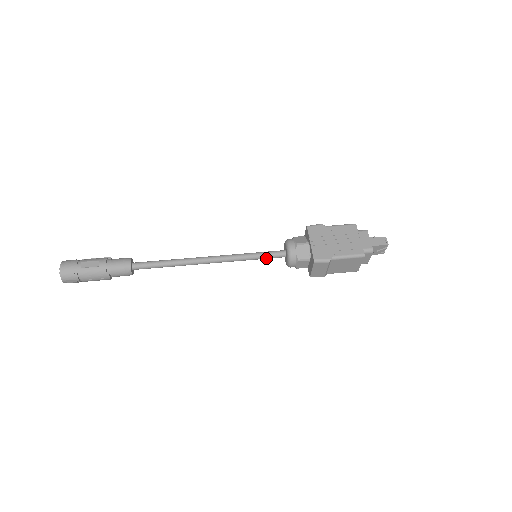
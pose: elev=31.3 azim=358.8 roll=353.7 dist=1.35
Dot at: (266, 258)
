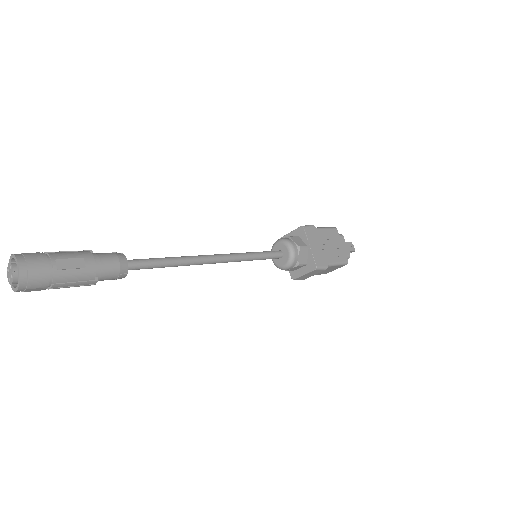
Dot at: (265, 259)
